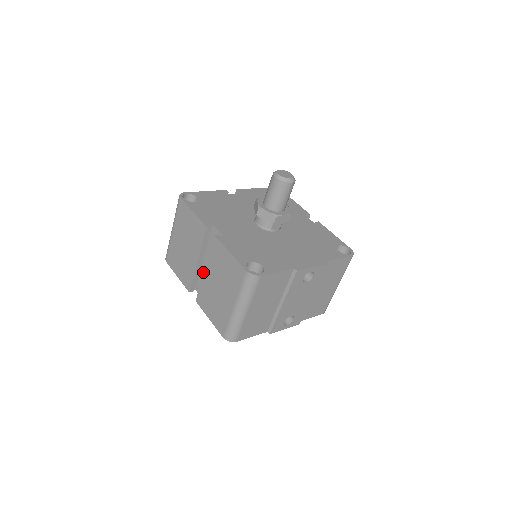
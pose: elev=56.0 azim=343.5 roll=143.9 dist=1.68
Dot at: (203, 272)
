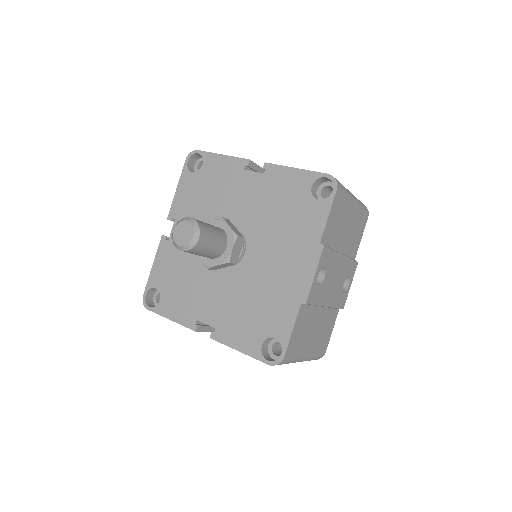
Dot at: occluded
